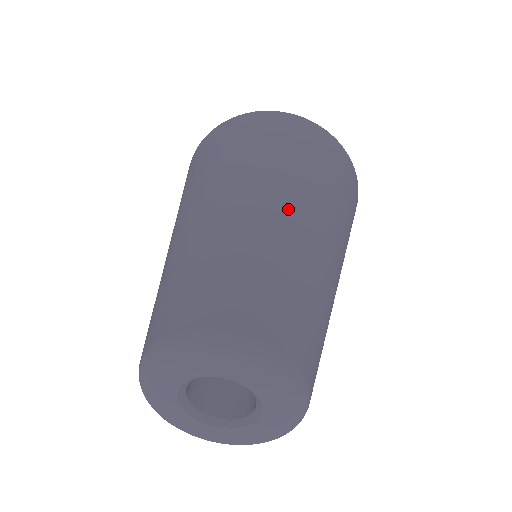
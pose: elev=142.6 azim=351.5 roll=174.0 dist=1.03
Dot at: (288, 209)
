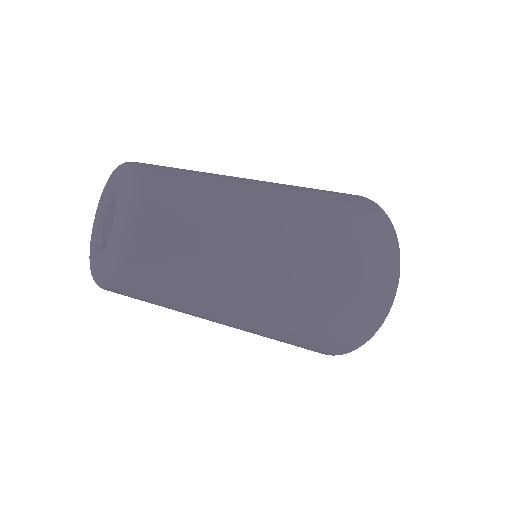
Dot at: occluded
